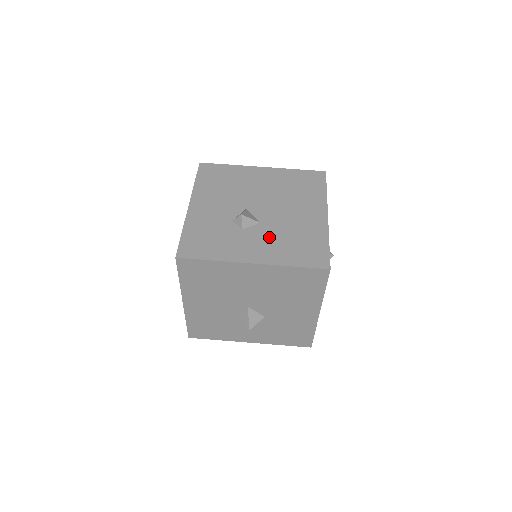
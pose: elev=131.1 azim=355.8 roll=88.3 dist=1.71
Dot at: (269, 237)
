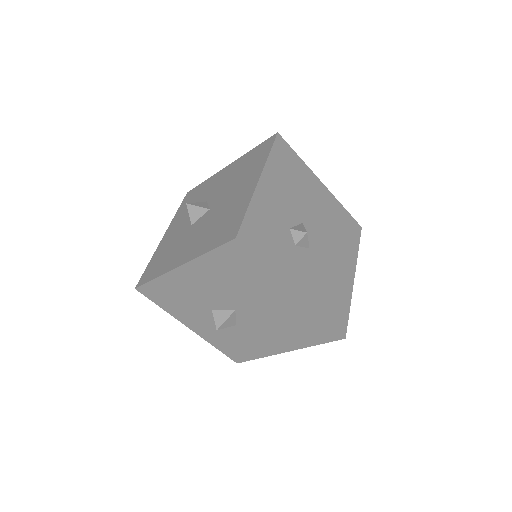
Dot at: (313, 270)
